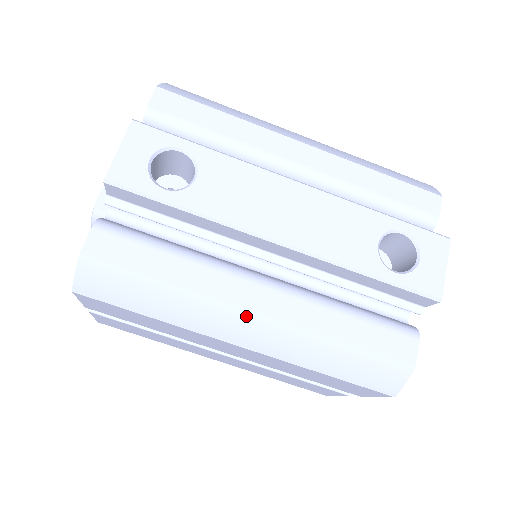
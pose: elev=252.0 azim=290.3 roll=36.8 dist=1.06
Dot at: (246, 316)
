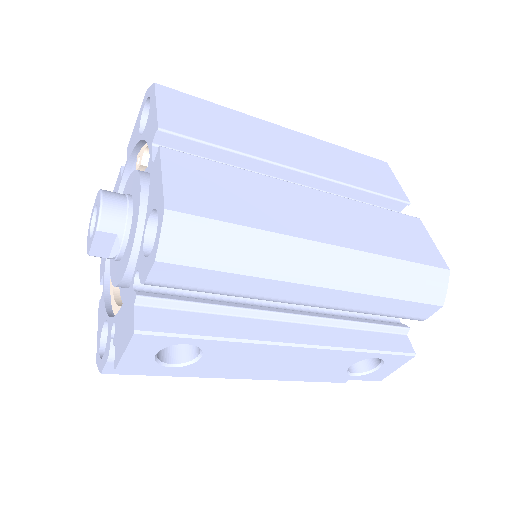
Dot at: (233, 378)
